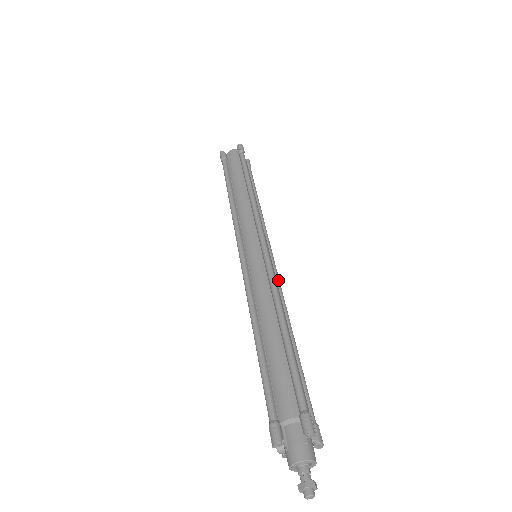
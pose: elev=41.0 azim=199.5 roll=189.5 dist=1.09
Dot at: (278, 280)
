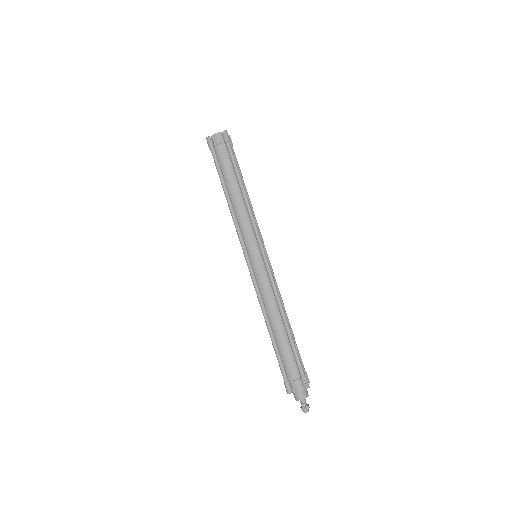
Dot at: (273, 274)
